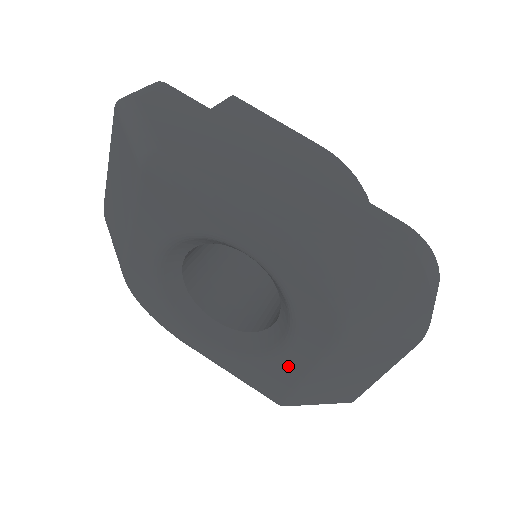
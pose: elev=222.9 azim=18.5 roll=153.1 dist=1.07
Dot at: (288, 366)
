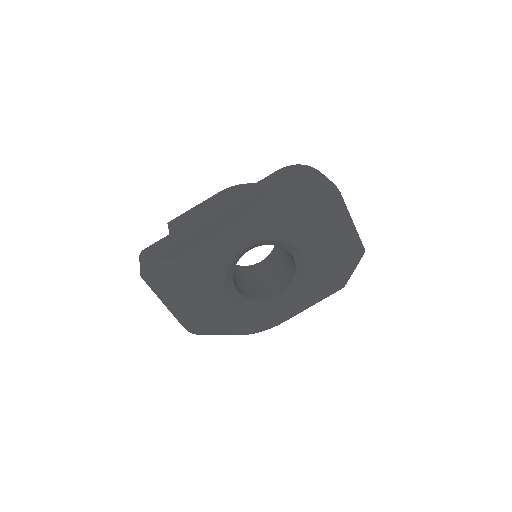
Dot at: (320, 264)
